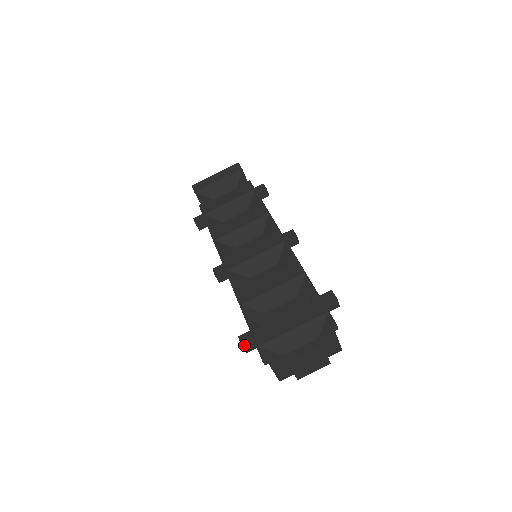
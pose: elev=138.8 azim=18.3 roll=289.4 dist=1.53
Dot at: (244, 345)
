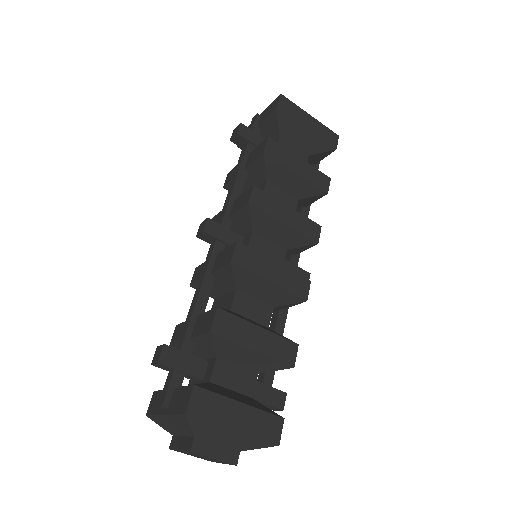
Dot at: (162, 363)
